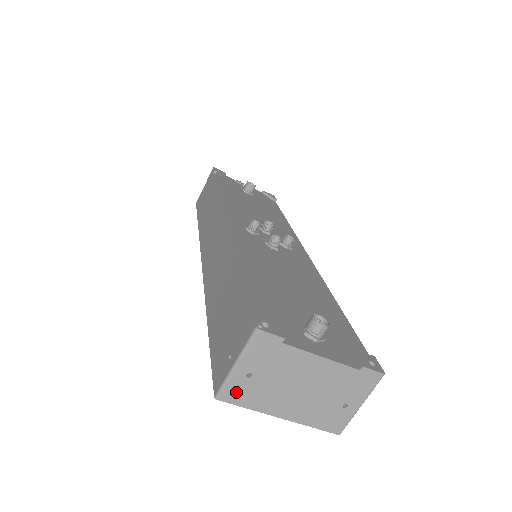
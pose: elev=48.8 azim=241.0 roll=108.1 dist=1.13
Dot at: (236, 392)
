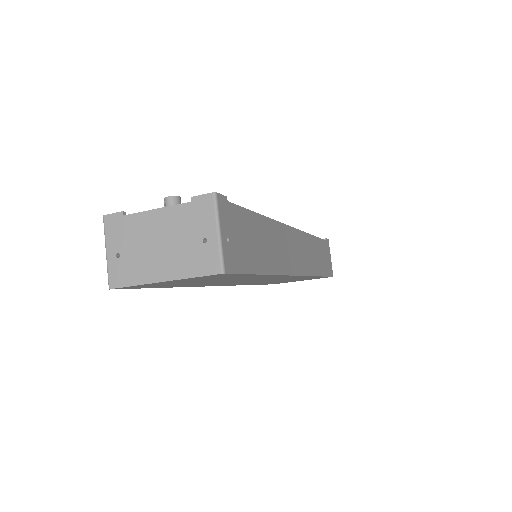
Dot at: (118, 275)
